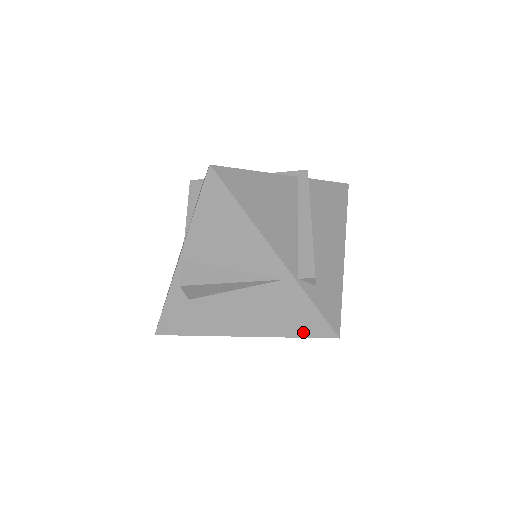
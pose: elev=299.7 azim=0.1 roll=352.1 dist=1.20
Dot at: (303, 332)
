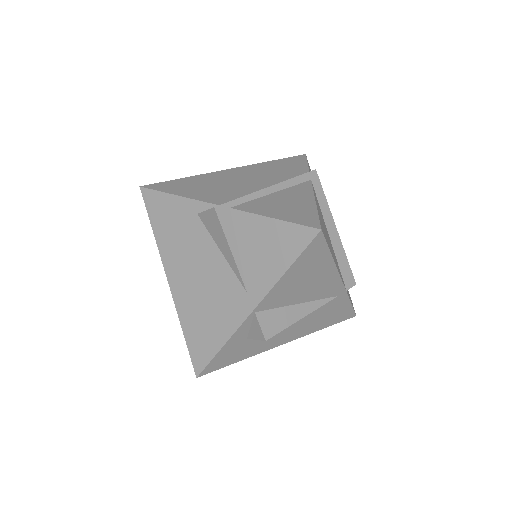
Dot at: (334, 322)
